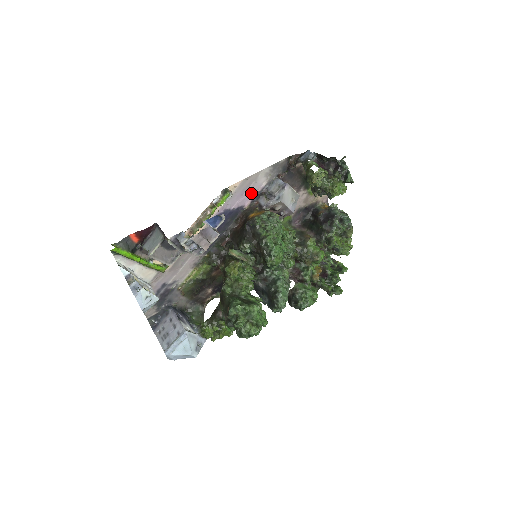
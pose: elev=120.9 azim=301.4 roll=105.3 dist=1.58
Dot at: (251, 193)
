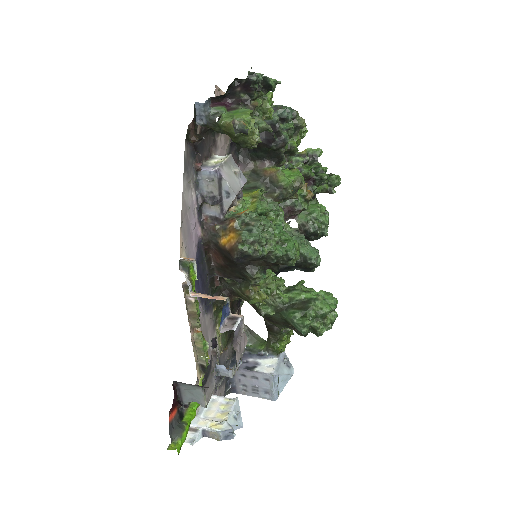
Dot at: (194, 221)
